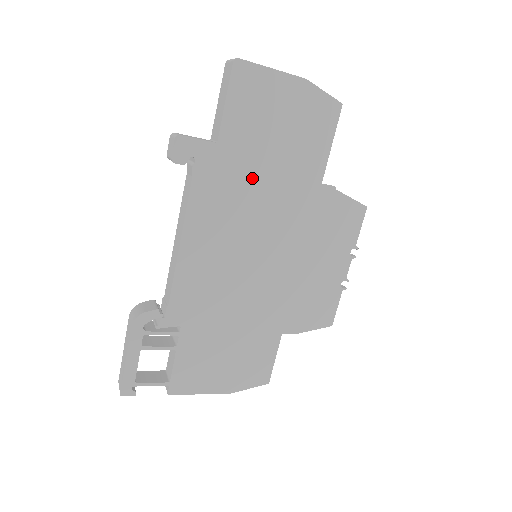
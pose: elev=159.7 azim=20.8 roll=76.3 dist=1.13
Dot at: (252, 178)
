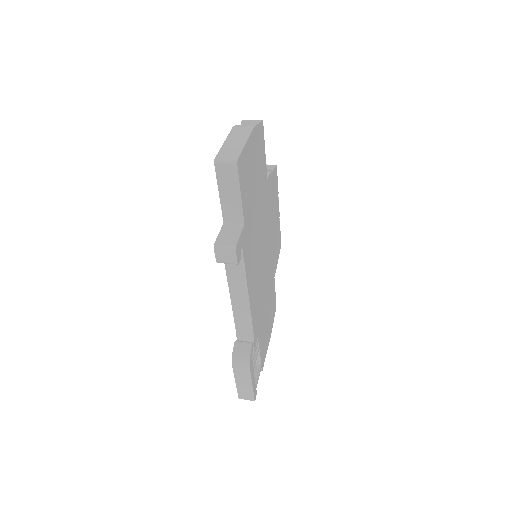
Dot at: (255, 220)
